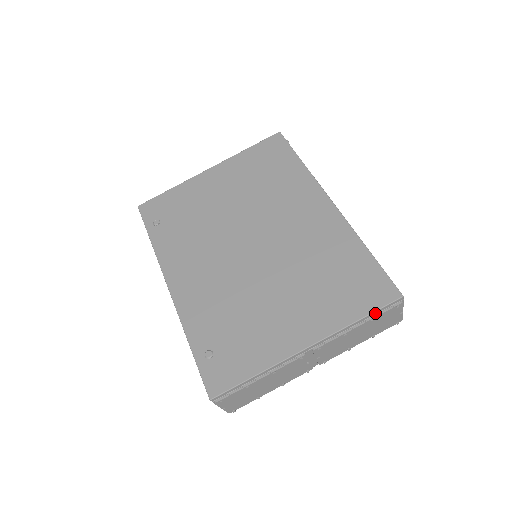
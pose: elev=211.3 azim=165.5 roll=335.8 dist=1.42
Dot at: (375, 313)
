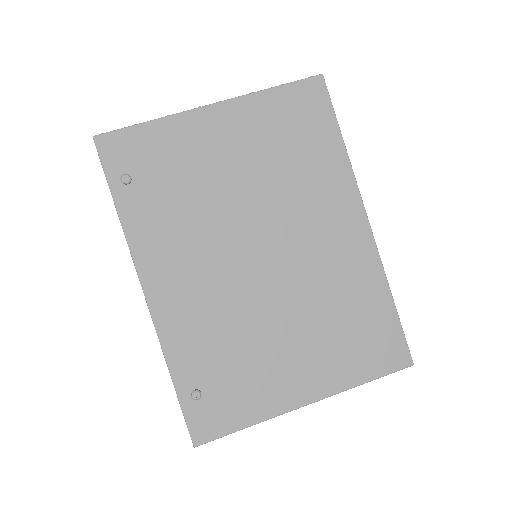
Dot at: (381, 375)
